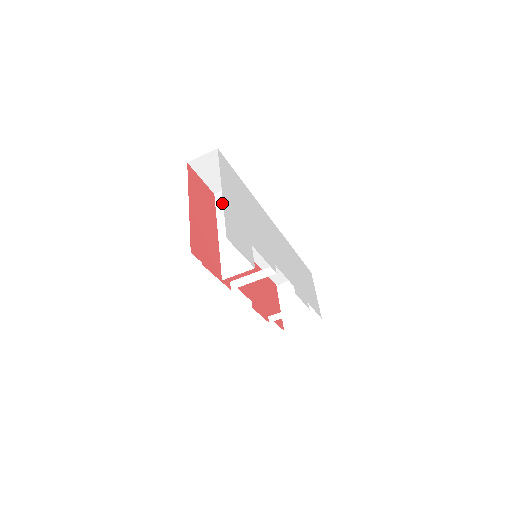
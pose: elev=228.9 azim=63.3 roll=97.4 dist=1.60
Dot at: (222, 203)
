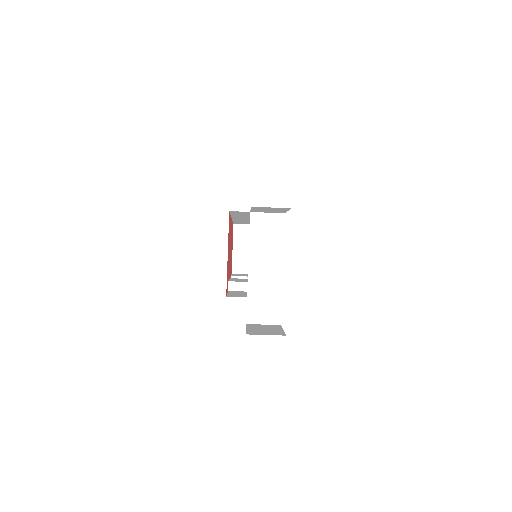
Dot at: (258, 230)
